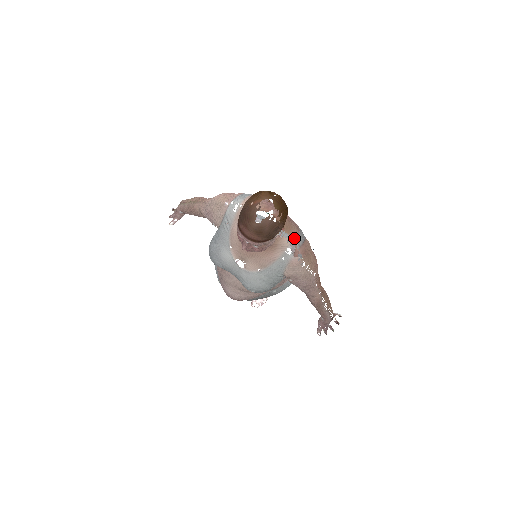
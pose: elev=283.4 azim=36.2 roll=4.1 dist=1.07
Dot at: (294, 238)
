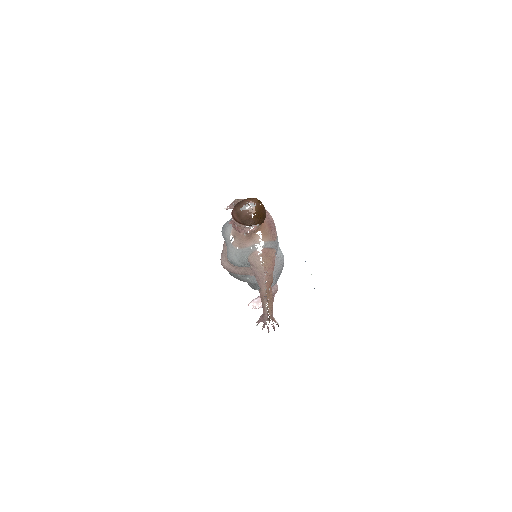
Dot at: (265, 241)
